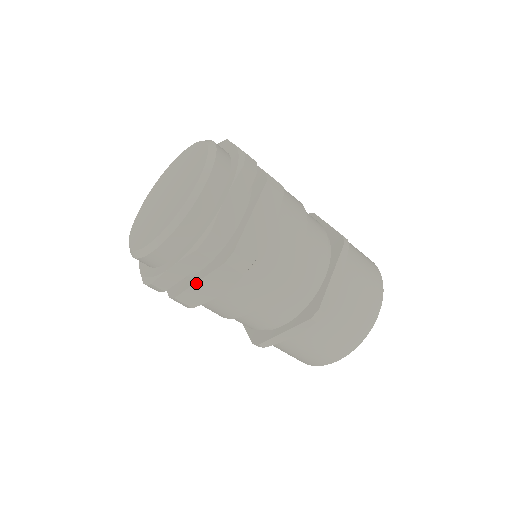
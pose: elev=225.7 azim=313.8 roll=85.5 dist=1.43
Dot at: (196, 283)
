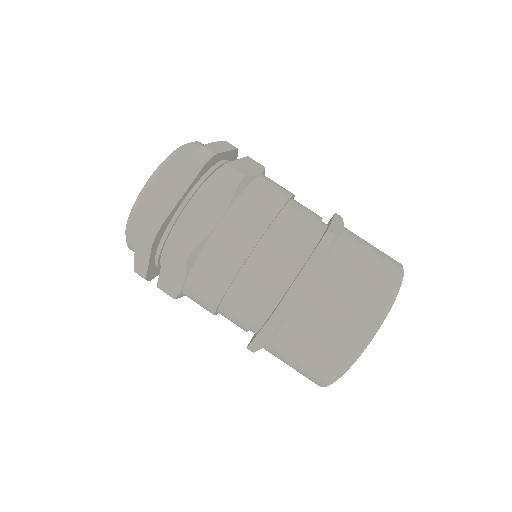
Dot at: (161, 271)
